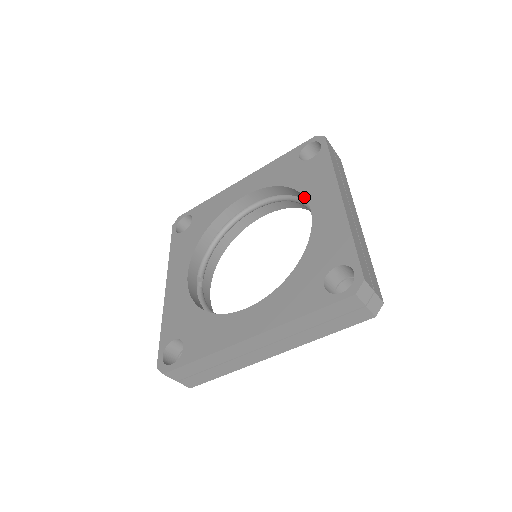
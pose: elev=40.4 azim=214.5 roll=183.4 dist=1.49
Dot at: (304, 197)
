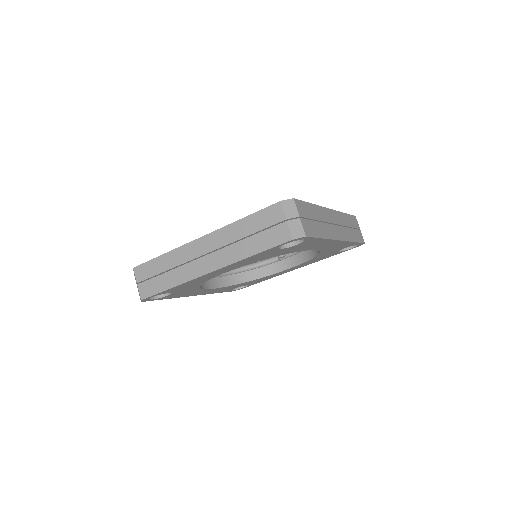
Dot at: occluded
